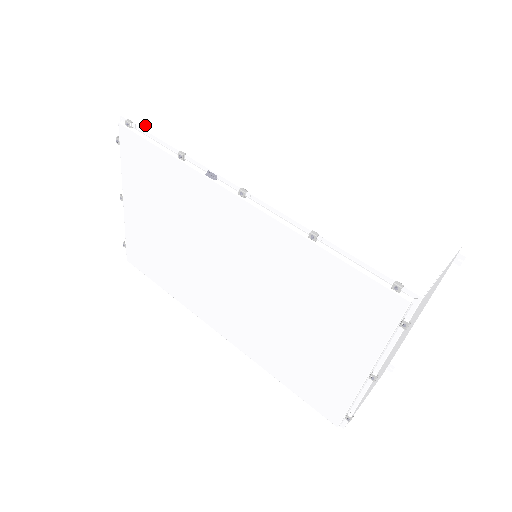
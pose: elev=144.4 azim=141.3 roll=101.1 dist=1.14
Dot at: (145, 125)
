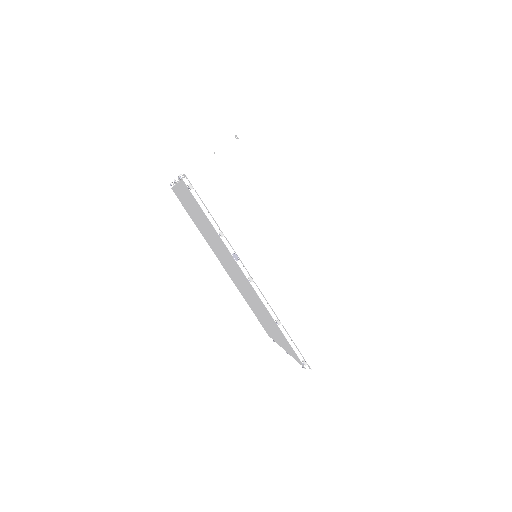
Dot at: (202, 191)
